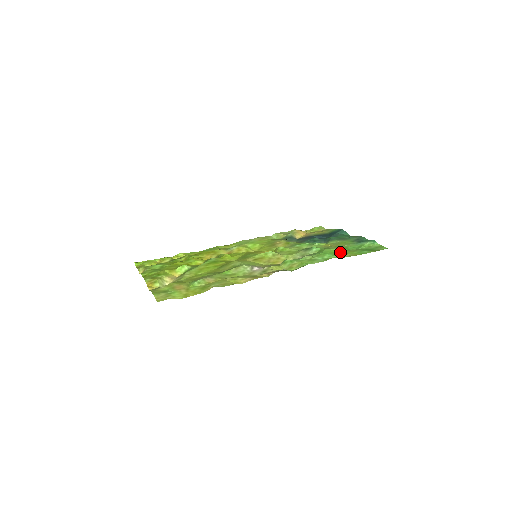
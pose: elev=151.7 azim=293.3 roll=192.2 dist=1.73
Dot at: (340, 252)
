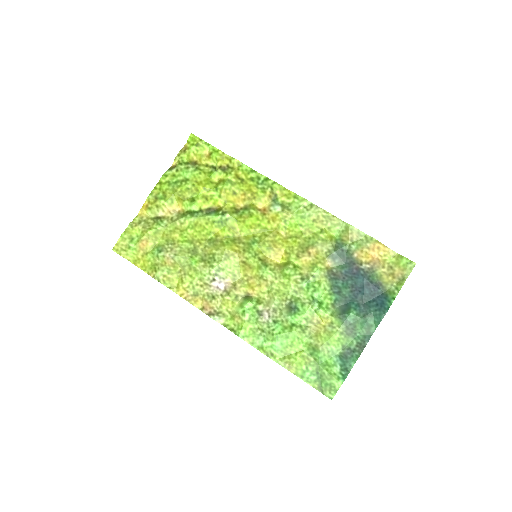
Dot at: (298, 349)
